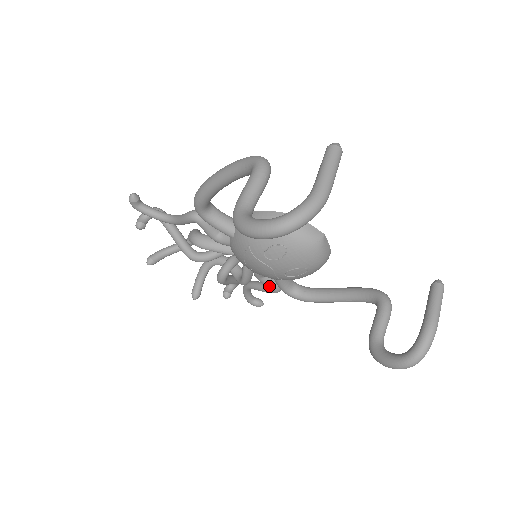
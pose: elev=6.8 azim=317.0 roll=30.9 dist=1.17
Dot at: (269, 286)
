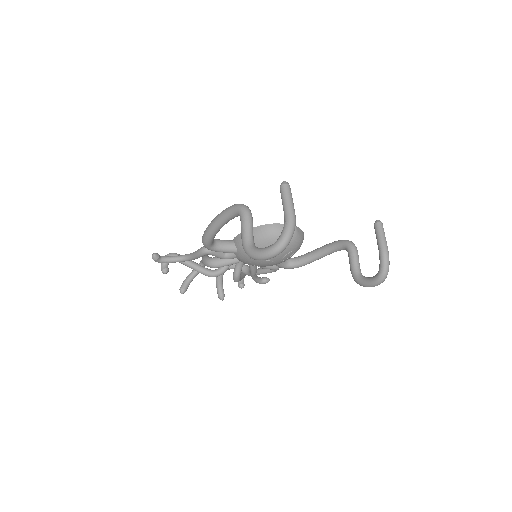
Dot at: (271, 269)
